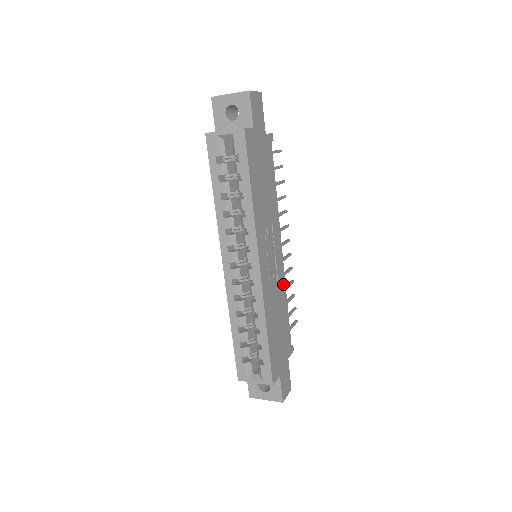
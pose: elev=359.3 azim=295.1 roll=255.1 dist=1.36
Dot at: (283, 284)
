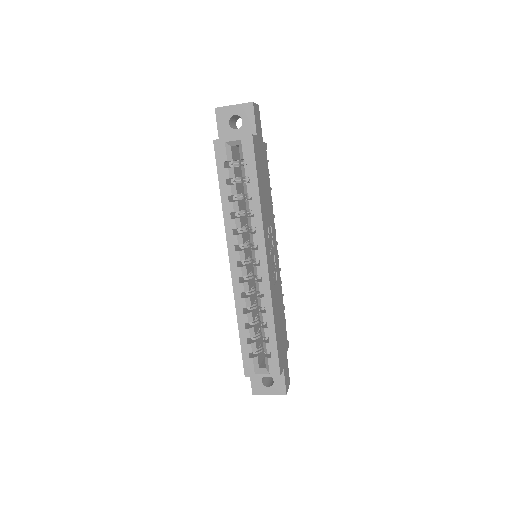
Dot at: (280, 282)
